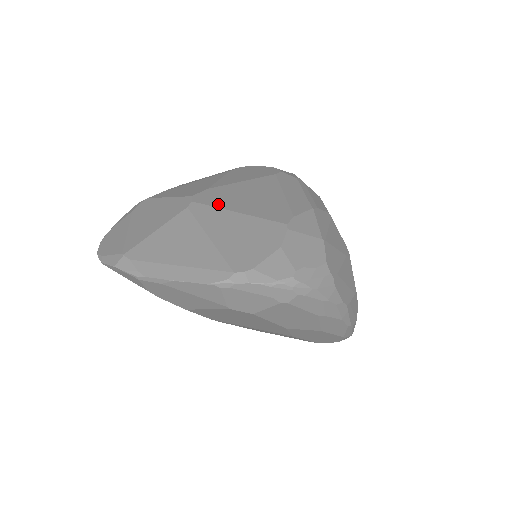
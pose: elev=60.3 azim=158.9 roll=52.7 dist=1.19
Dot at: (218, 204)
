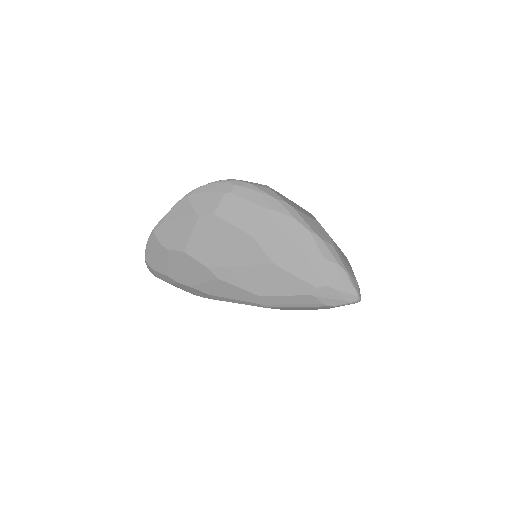
Dot at: occluded
